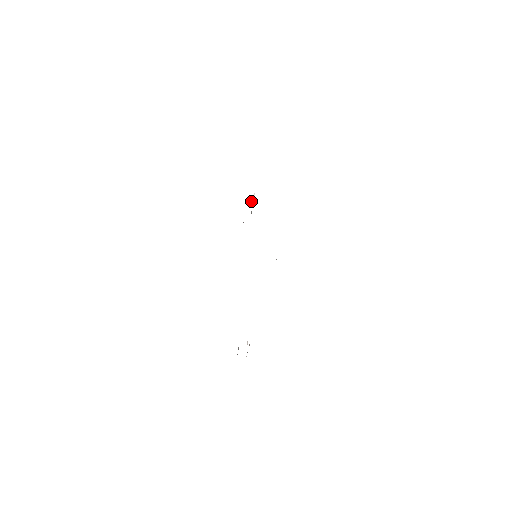
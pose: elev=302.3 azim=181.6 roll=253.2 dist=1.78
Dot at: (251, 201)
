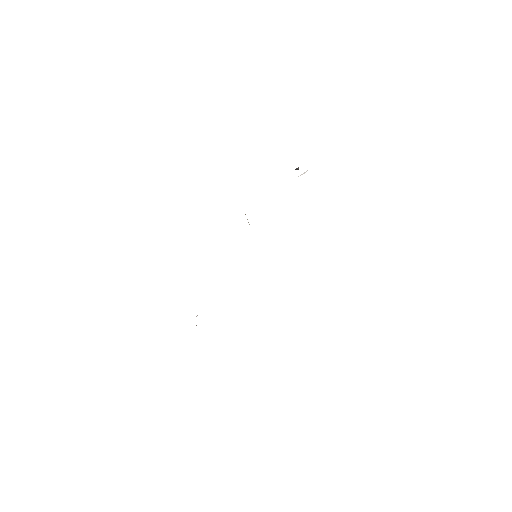
Dot at: occluded
